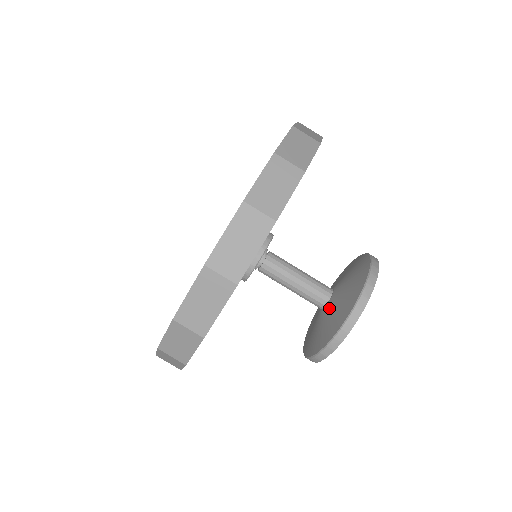
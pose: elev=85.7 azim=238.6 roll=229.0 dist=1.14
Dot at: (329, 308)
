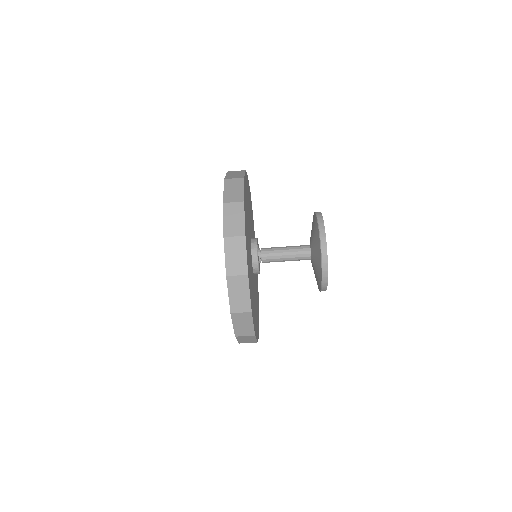
Dot at: (313, 261)
